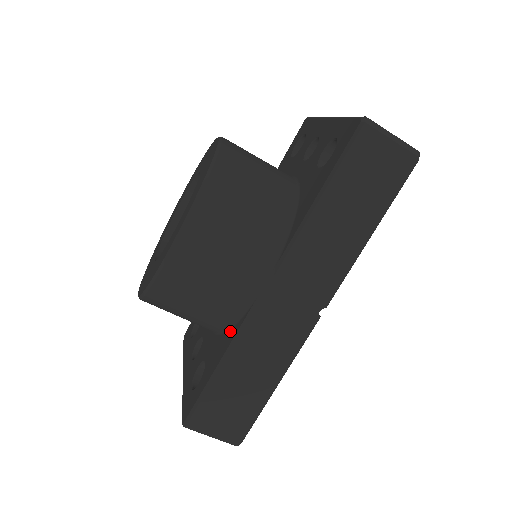
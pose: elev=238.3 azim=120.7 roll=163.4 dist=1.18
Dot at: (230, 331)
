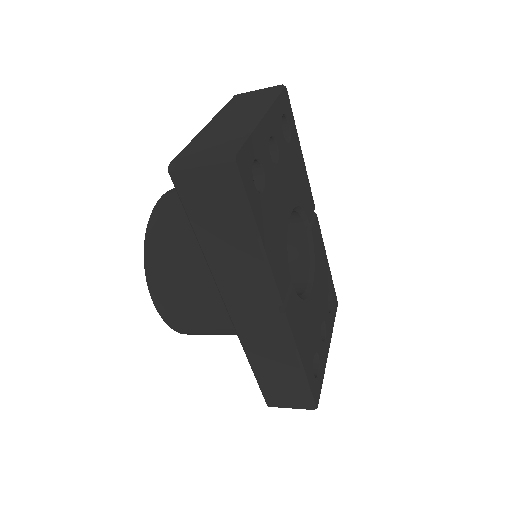
Dot at: occluded
